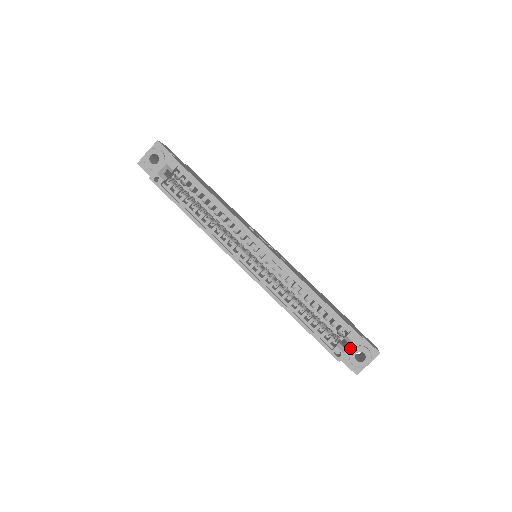
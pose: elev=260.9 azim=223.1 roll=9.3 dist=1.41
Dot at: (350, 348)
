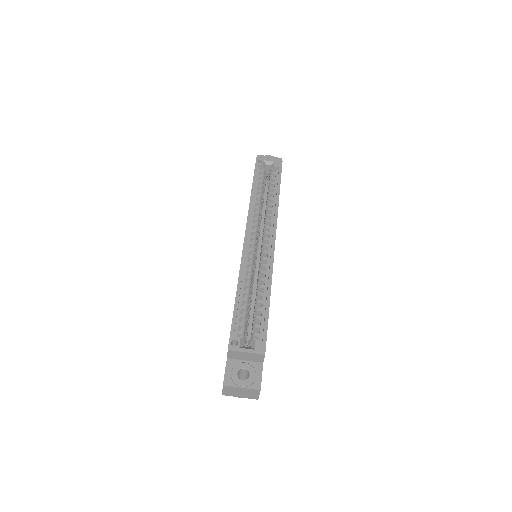
Dot at: (248, 350)
